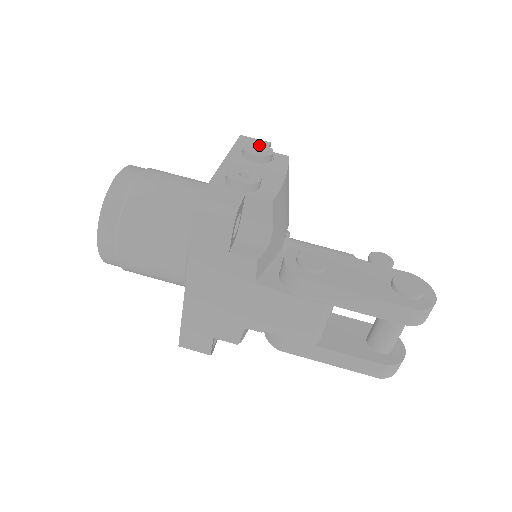
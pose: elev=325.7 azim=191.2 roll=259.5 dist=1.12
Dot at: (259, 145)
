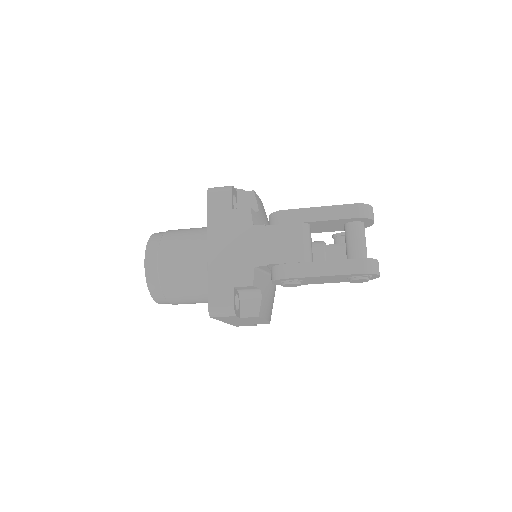
Dot at: occluded
